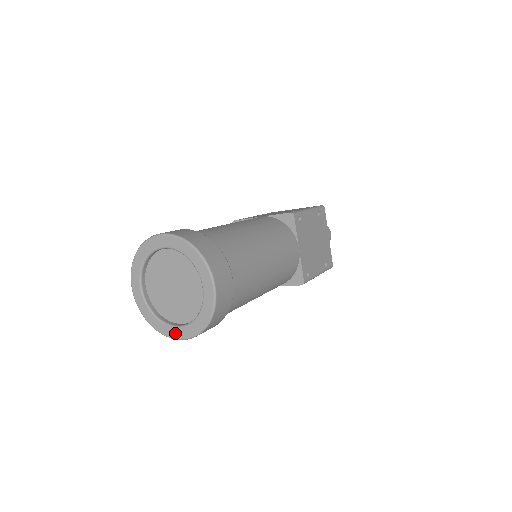
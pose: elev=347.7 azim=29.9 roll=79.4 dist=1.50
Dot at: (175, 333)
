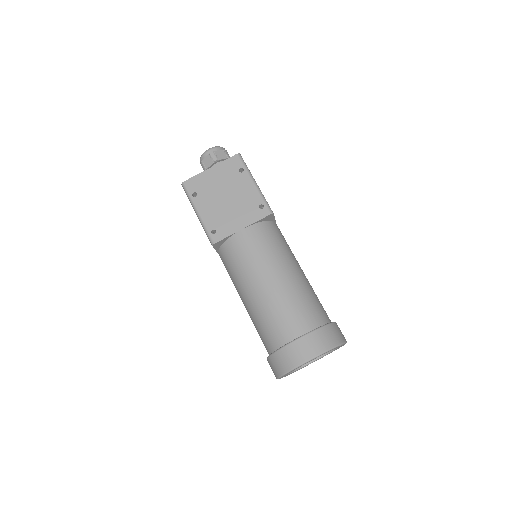
Dot at: occluded
